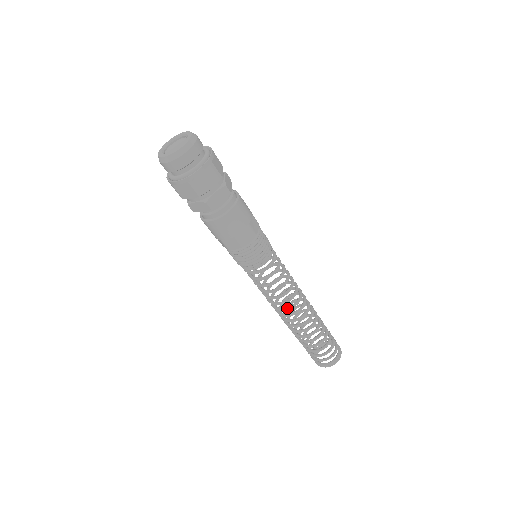
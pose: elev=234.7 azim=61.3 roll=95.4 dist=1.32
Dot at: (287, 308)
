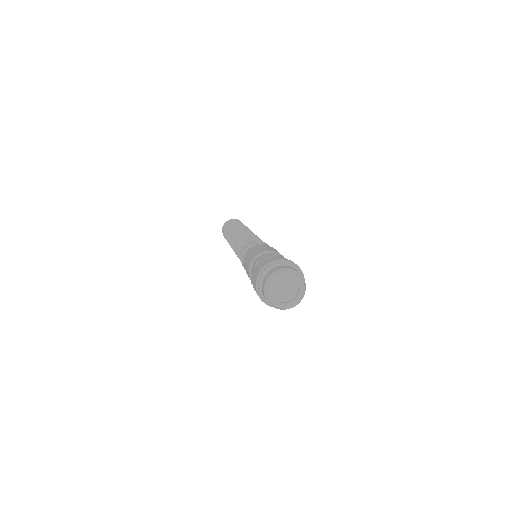
Dot at: occluded
